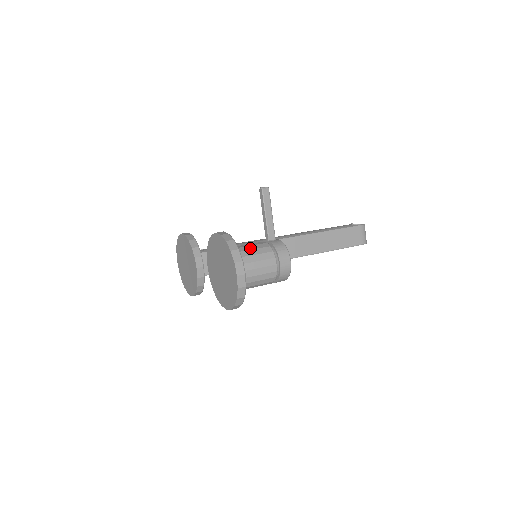
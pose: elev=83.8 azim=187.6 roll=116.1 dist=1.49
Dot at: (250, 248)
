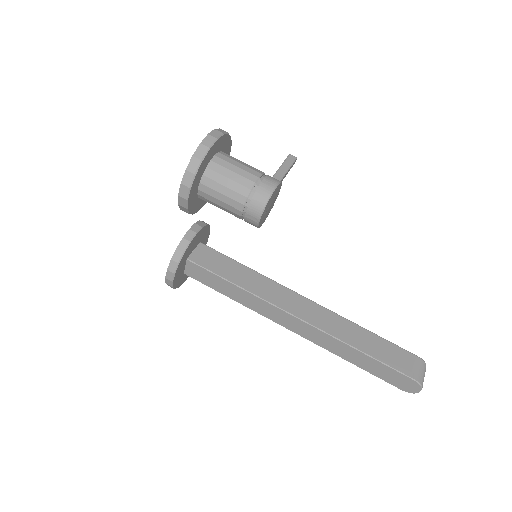
Dot at: occluded
